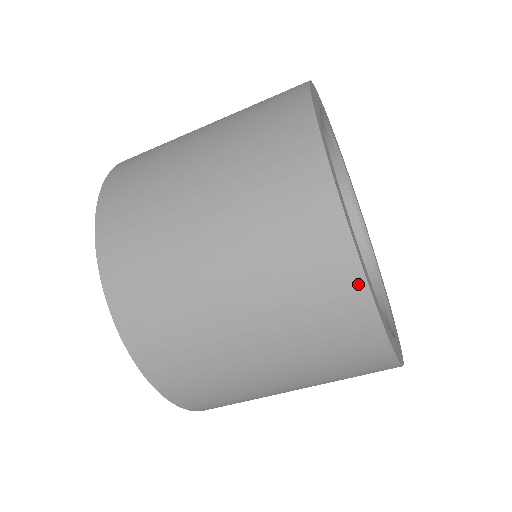
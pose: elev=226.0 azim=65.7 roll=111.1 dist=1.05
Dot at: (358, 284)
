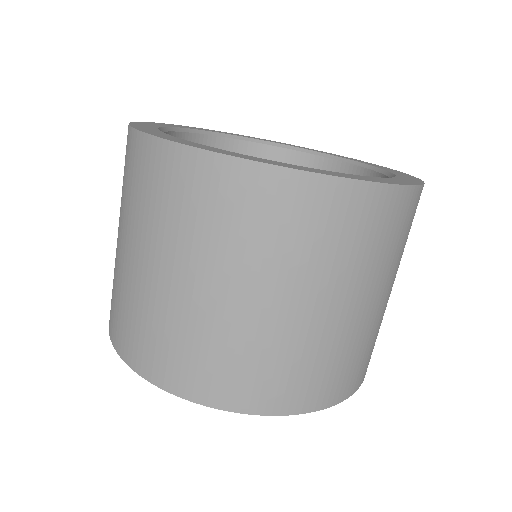
Dot at: (381, 192)
